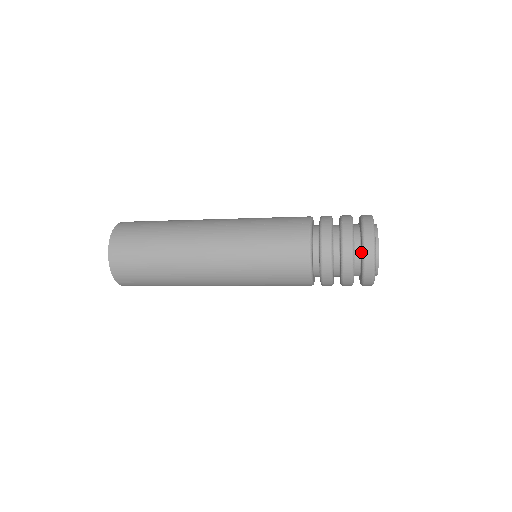
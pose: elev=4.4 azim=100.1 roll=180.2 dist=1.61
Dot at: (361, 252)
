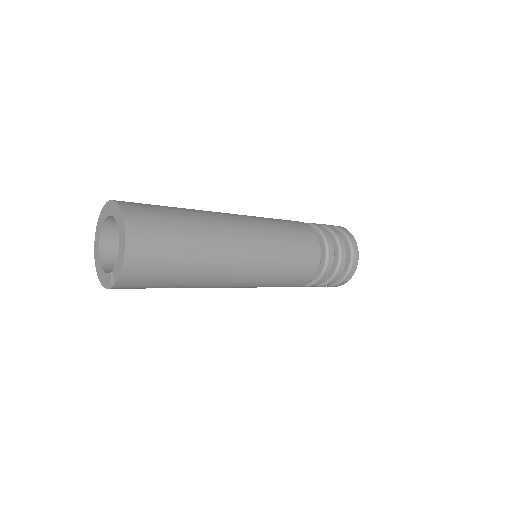
Dot at: (348, 249)
